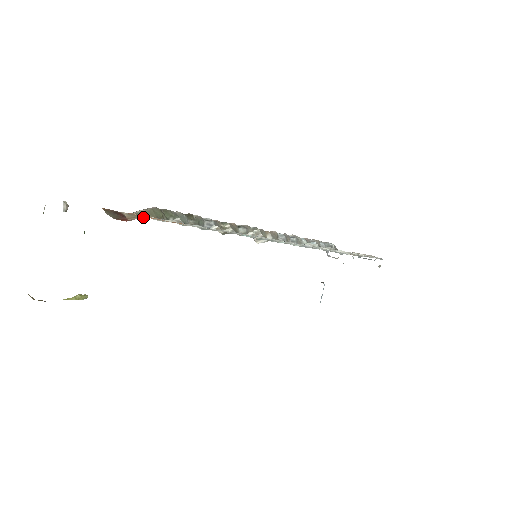
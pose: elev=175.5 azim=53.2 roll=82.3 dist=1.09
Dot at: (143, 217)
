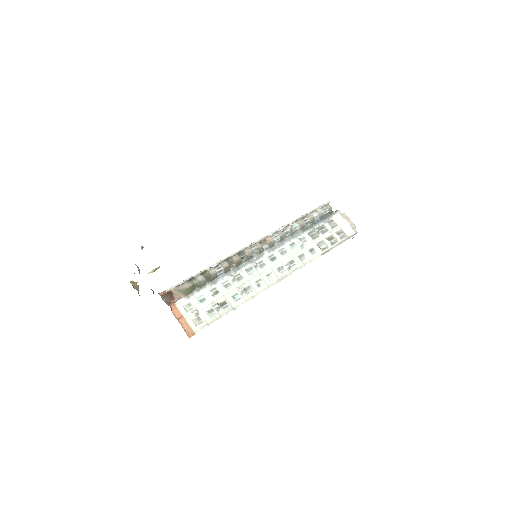
Dot at: (181, 295)
